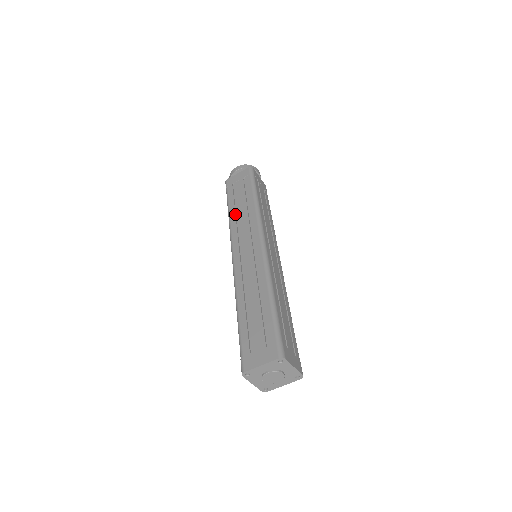
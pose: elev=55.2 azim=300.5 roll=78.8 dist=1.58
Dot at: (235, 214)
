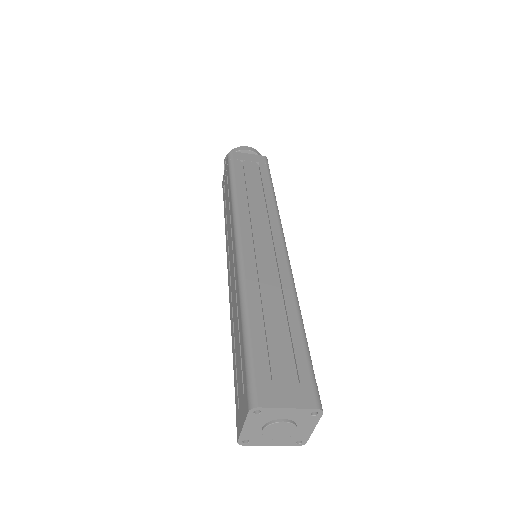
Dot at: (245, 193)
